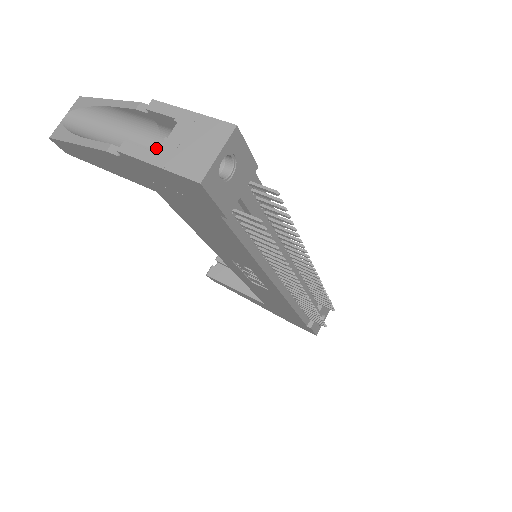
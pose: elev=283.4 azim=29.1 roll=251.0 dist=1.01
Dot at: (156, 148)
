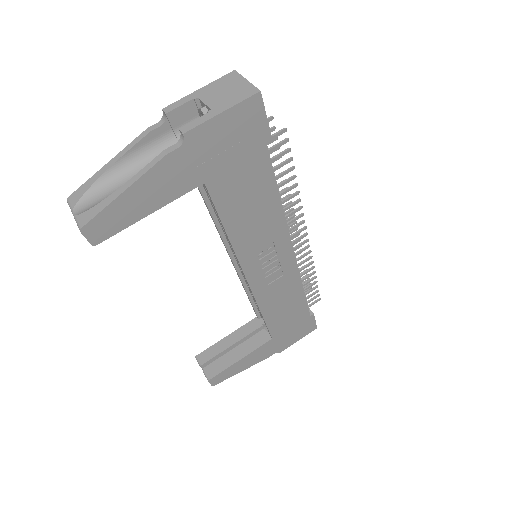
Dot at: occluded
